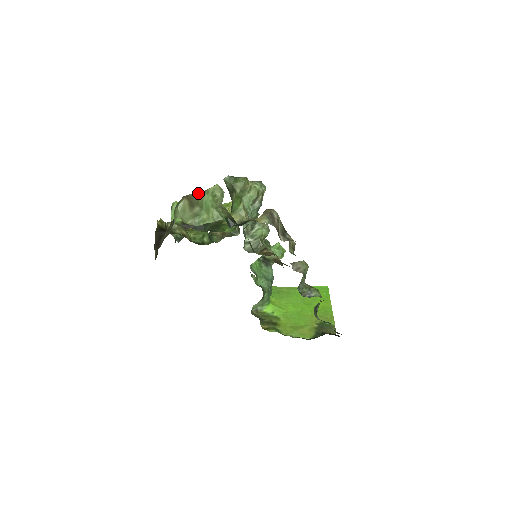
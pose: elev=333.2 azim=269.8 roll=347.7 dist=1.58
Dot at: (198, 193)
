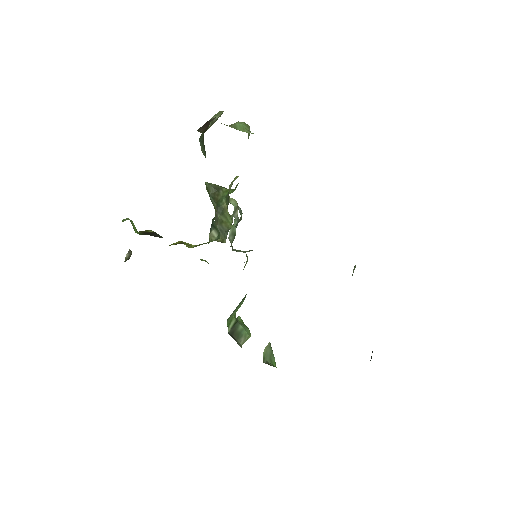
Dot at: occluded
